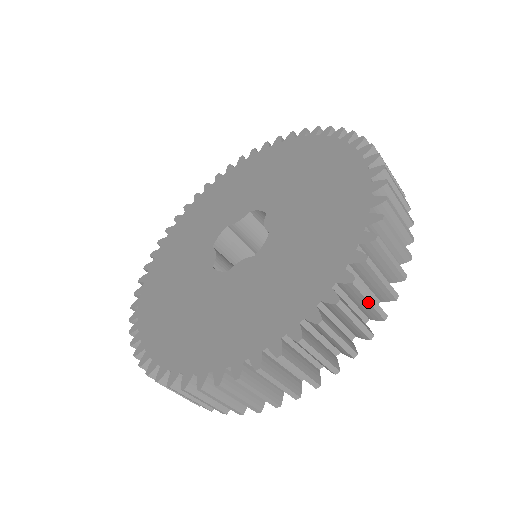
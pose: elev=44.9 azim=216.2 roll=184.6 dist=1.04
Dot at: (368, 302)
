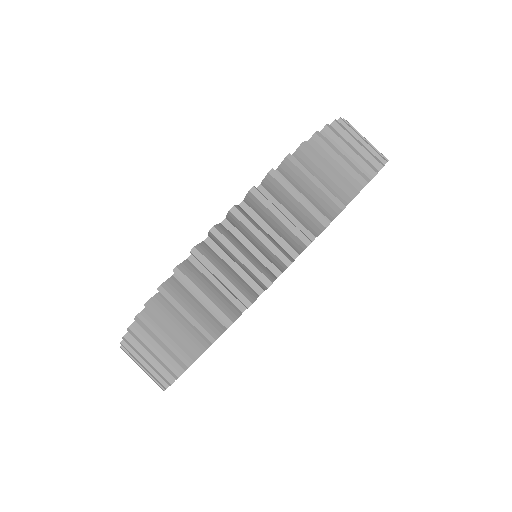
Dot at: occluded
